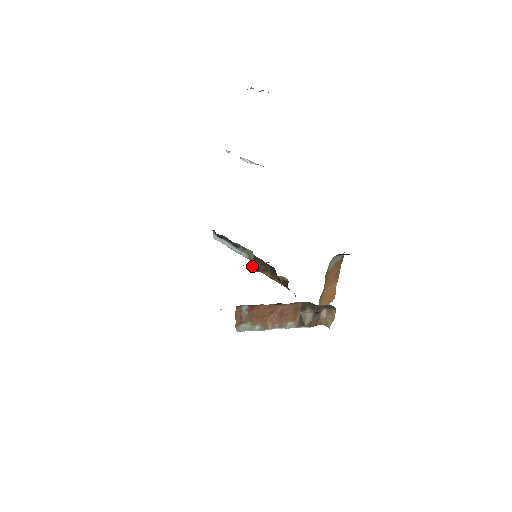
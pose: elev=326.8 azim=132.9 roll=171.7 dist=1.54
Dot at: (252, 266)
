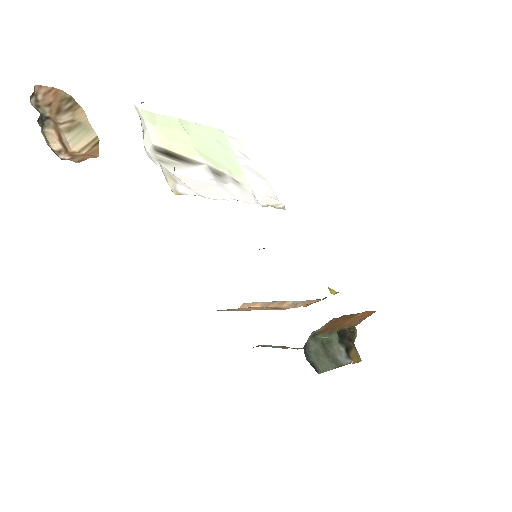
Dot at: occluded
